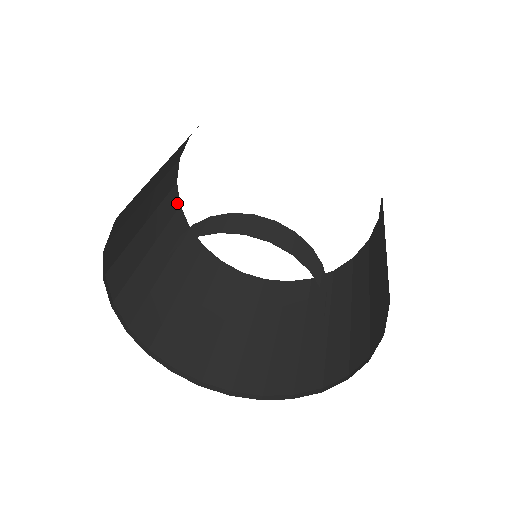
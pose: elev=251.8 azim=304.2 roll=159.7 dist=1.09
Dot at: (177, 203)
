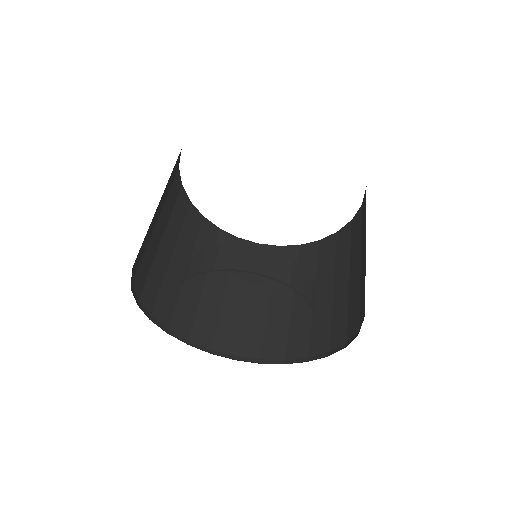
Dot at: (177, 166)
